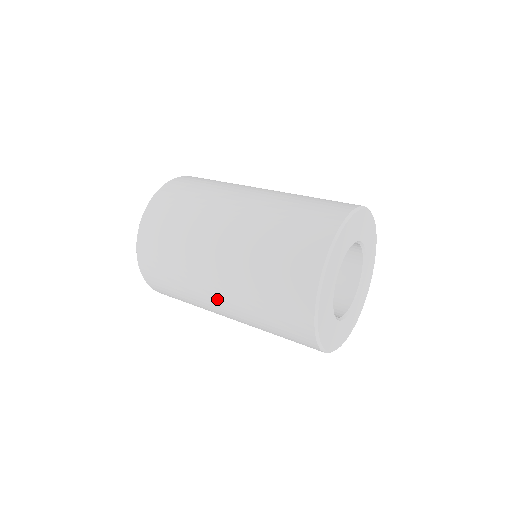
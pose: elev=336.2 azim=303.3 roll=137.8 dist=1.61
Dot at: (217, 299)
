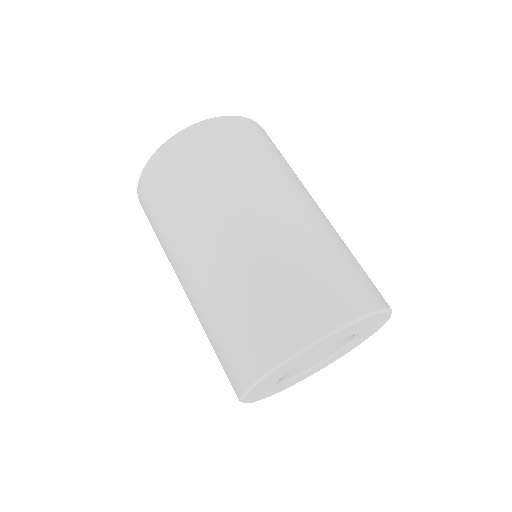
Dot at: (185, 275)
